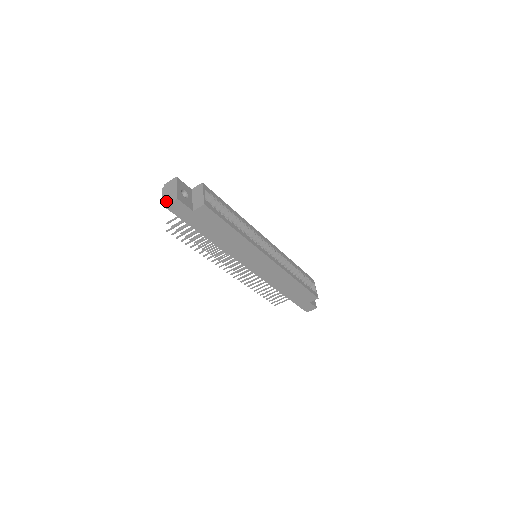
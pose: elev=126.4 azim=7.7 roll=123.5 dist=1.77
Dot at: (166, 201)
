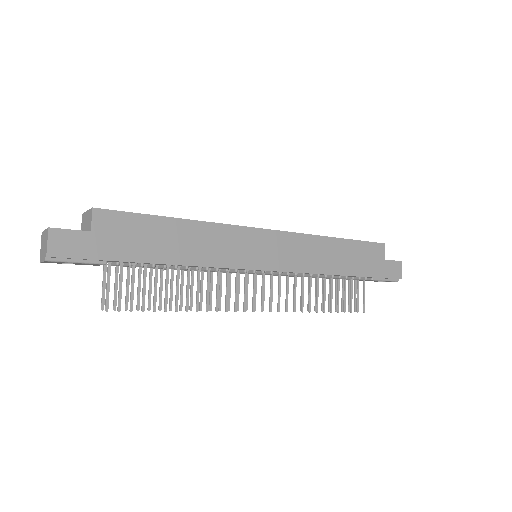
Dot at: (44, 252)
